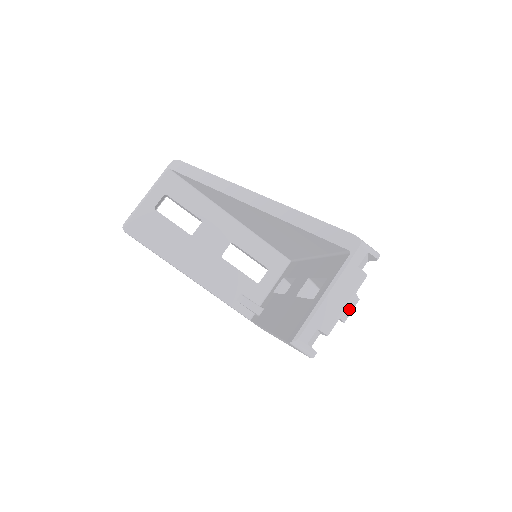
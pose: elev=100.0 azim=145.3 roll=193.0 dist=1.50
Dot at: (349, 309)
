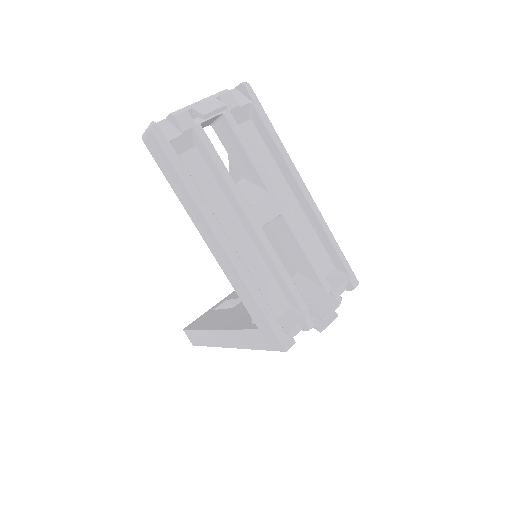
Dot at: (209, 107)
